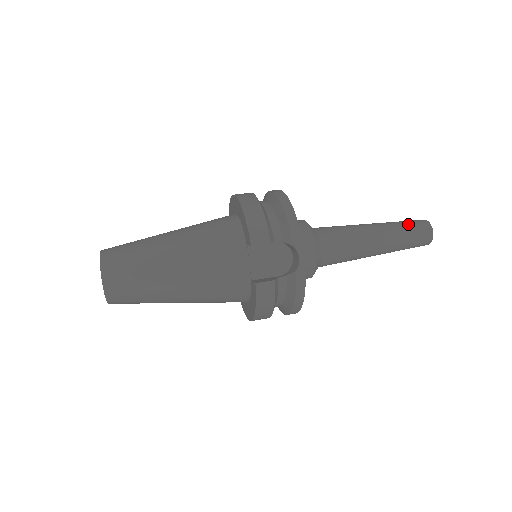
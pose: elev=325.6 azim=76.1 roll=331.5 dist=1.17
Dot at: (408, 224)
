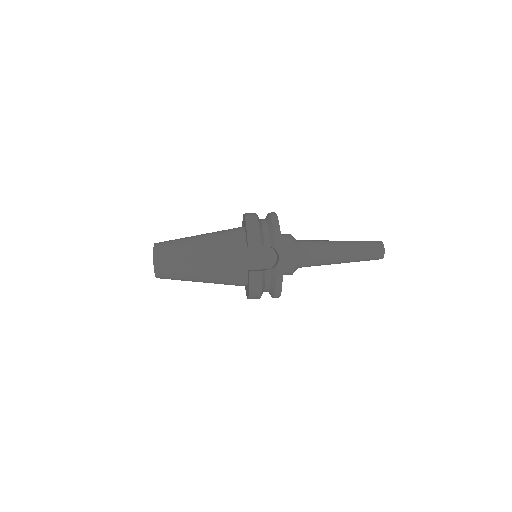
Dot at: (366, 243)
